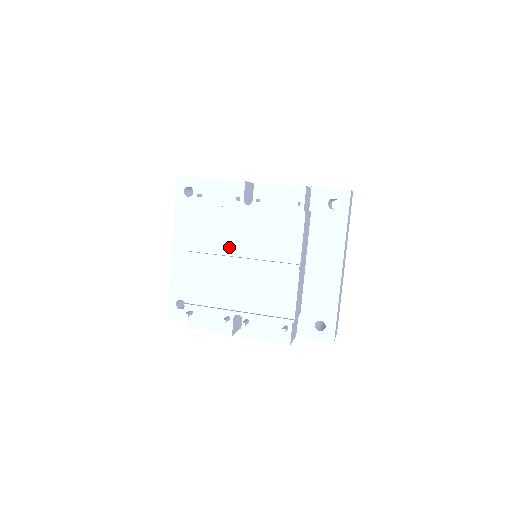
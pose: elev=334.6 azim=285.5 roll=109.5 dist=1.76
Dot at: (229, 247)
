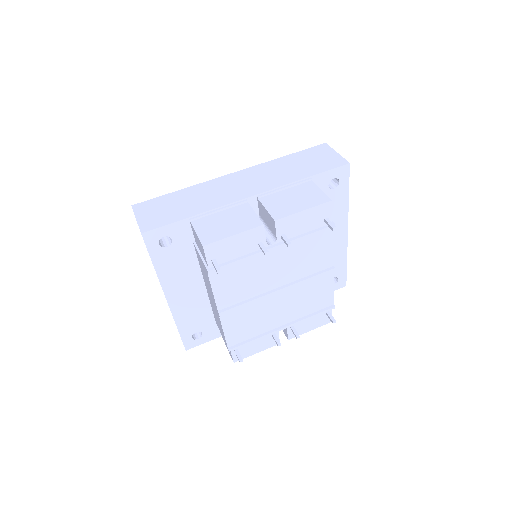
Dot at: (261, 287)
